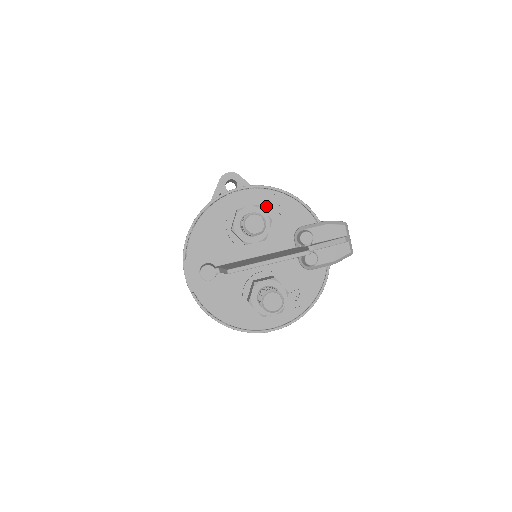
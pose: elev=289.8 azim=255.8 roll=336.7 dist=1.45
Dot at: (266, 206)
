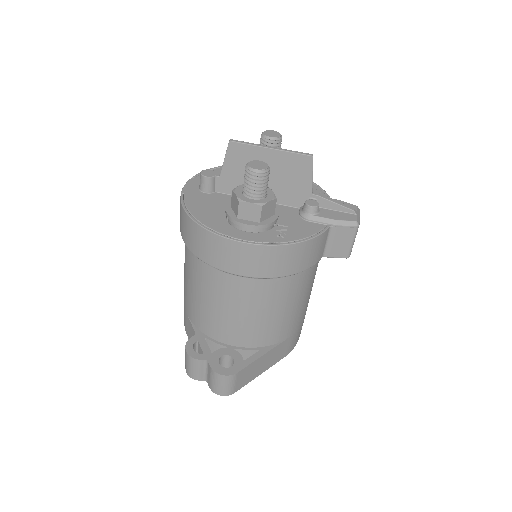
Dot at: occluded
